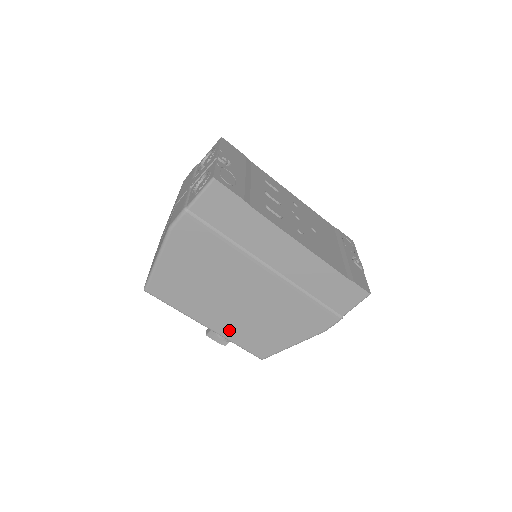
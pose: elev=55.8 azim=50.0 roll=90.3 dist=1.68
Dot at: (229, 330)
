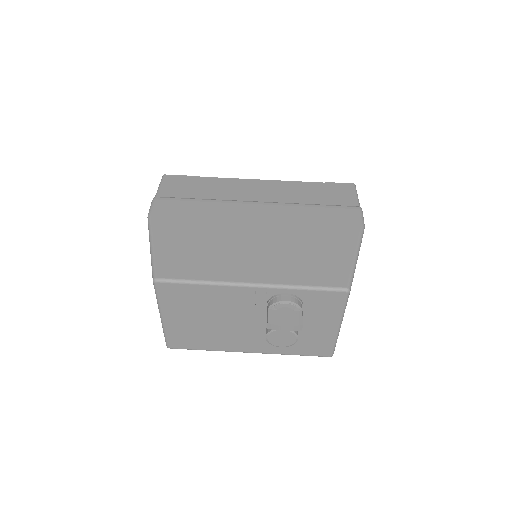
Dot at: (277, 273)
